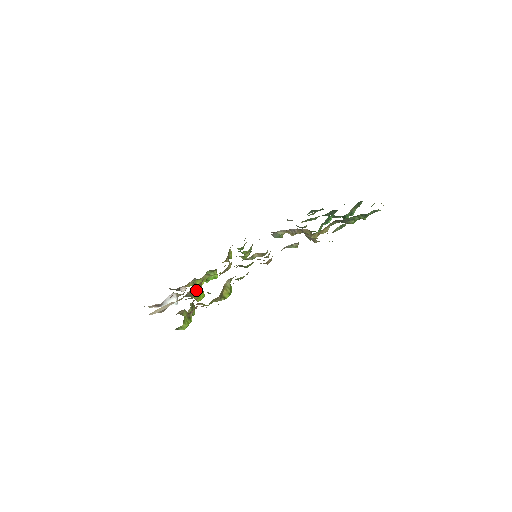
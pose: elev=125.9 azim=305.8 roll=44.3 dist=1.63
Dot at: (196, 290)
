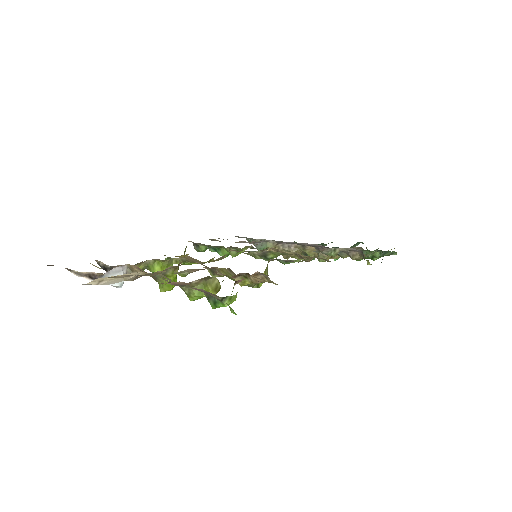
Dot at: (177, 269)
